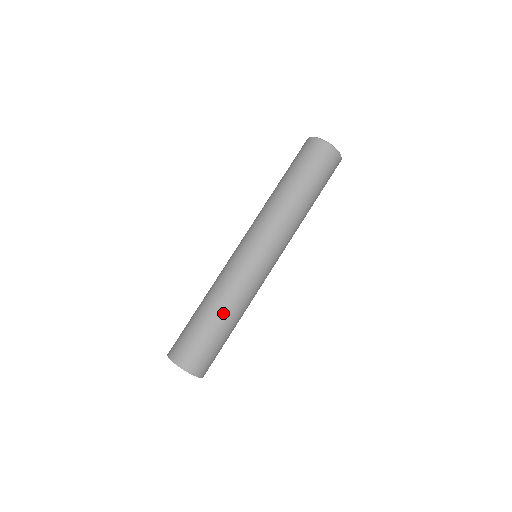
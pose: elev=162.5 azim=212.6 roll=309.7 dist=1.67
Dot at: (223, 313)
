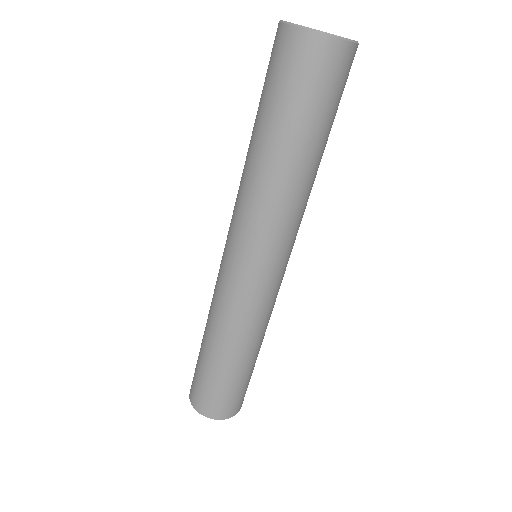
Dot at: (218, 348)
